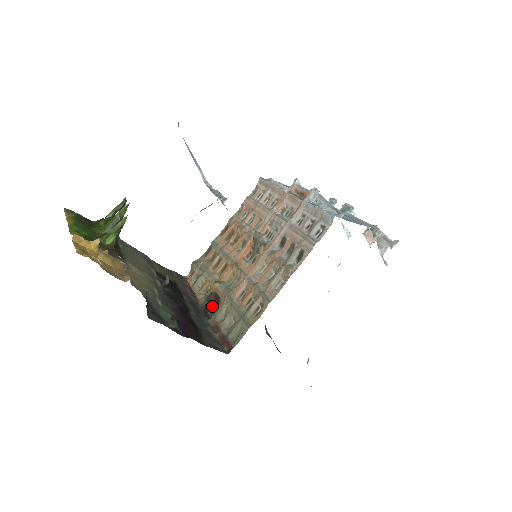
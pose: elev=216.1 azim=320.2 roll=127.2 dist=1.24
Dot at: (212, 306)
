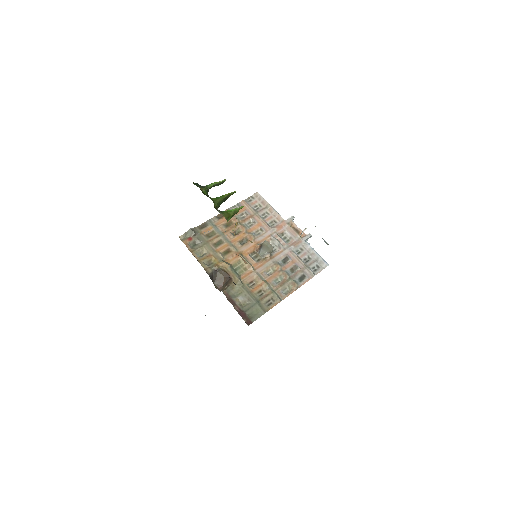
Dot at: (218, 279)
